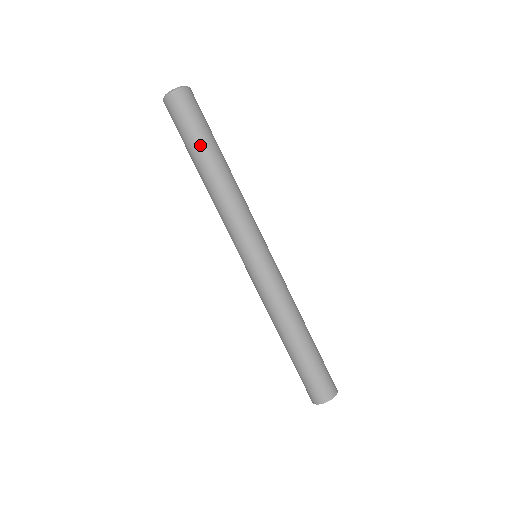
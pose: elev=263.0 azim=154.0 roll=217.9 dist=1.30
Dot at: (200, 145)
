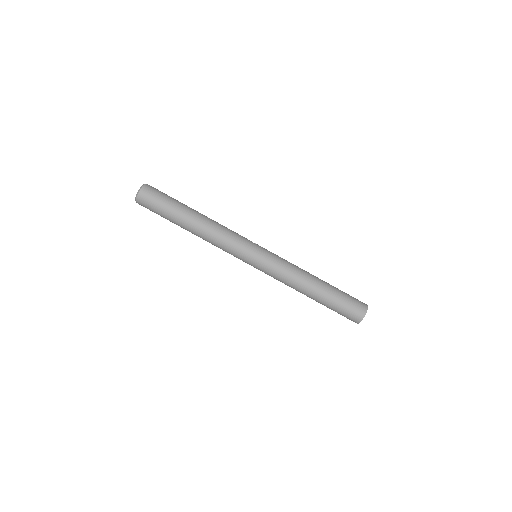
Dot at: (173, 220)
